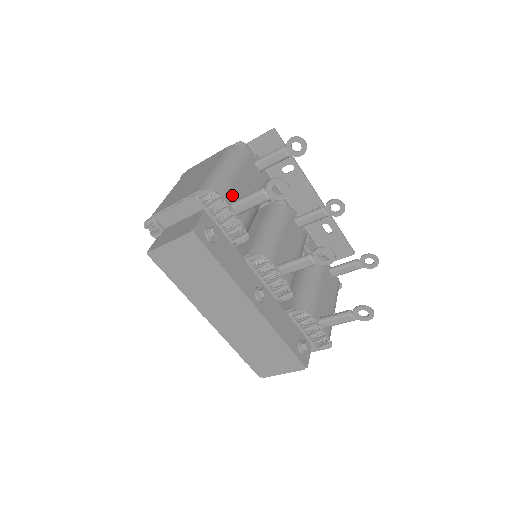
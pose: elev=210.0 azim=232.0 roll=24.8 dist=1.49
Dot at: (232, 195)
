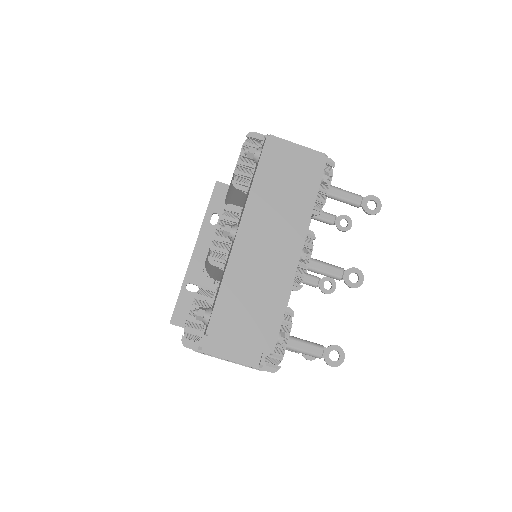
Dot at: occluded
